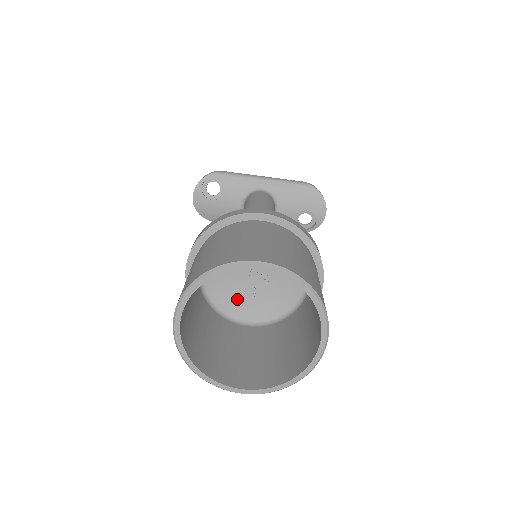
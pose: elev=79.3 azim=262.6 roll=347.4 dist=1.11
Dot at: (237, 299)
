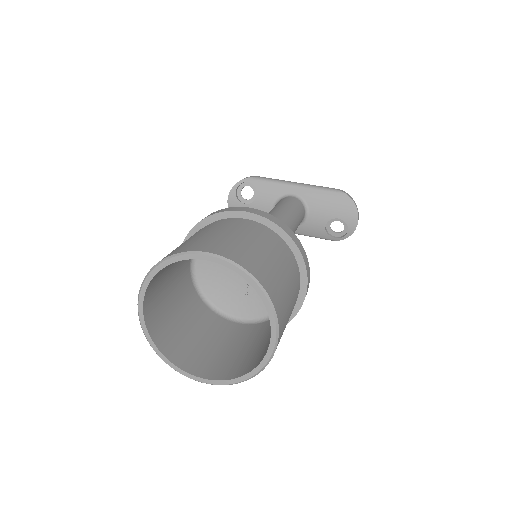
Dot at: (228, 295)
